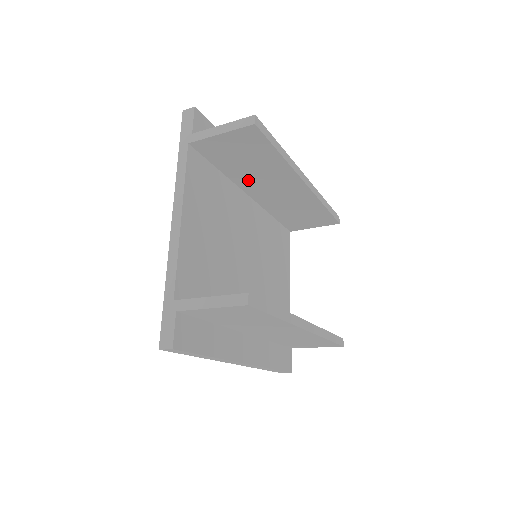
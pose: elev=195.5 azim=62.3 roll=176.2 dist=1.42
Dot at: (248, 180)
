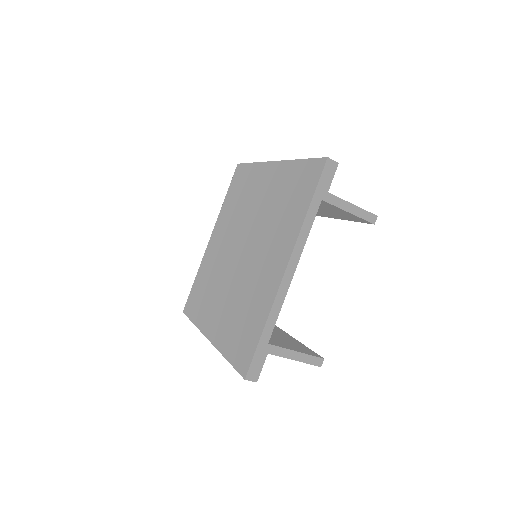
Dot at: occluded
